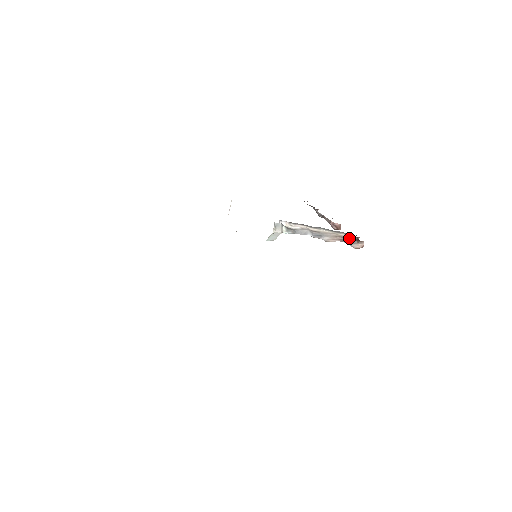
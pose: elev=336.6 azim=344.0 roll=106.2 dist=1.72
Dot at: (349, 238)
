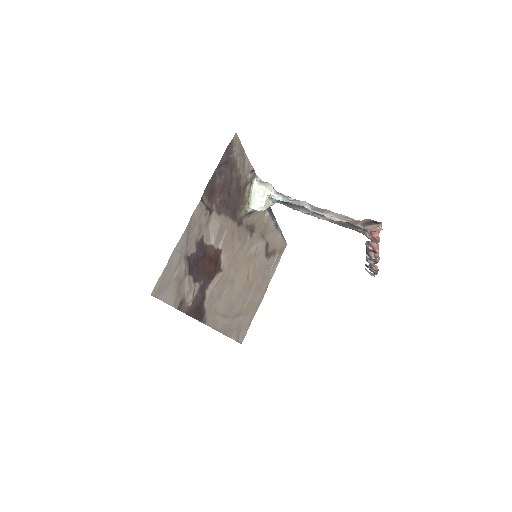
Dot at: (363, 221)
